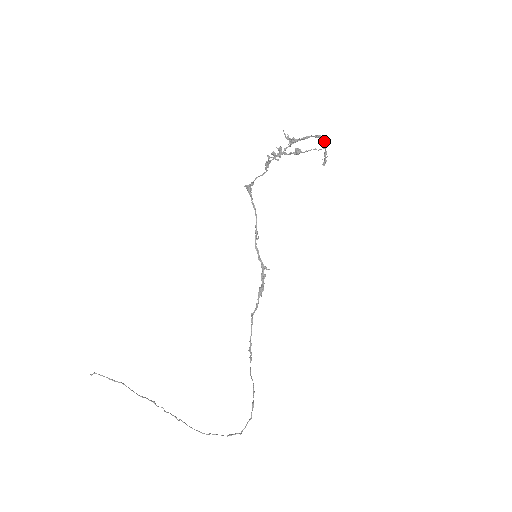
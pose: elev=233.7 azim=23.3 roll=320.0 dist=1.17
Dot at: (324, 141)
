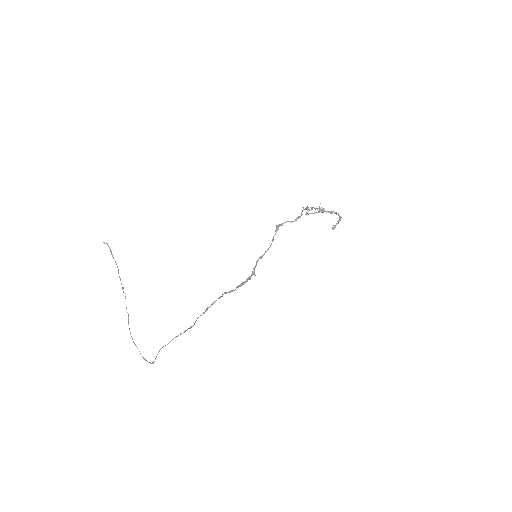
Dot at: (340, 219)
